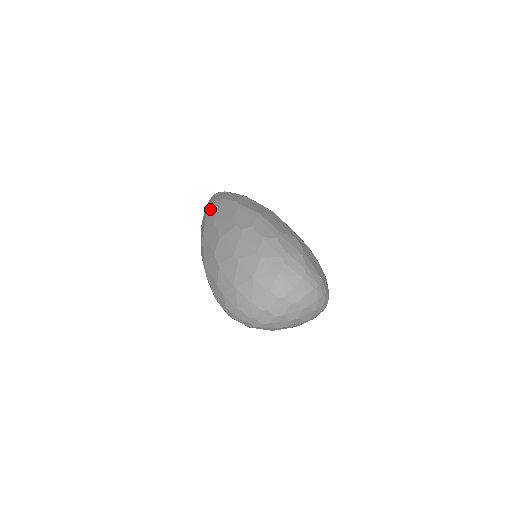
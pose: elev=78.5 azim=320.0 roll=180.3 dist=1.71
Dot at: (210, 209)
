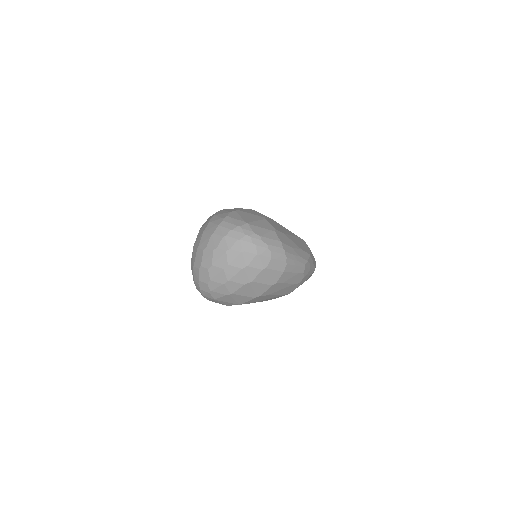
Dot at: occluded
